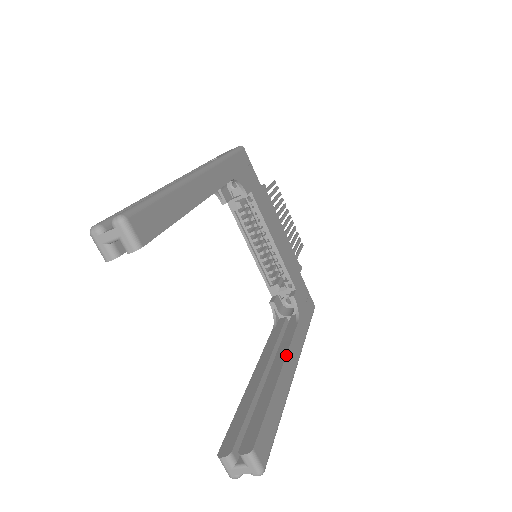
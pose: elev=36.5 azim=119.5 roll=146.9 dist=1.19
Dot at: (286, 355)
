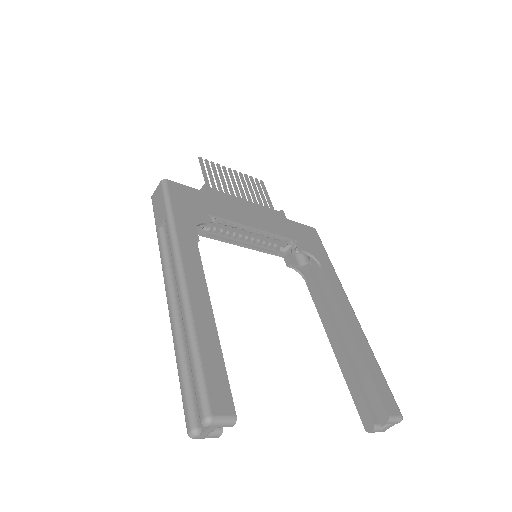
Dot at: (341, 311)
